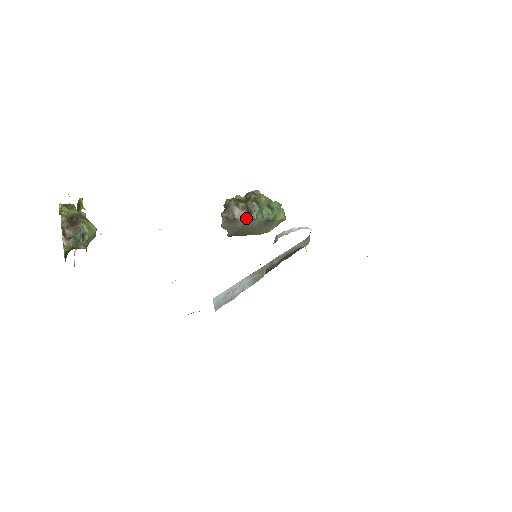
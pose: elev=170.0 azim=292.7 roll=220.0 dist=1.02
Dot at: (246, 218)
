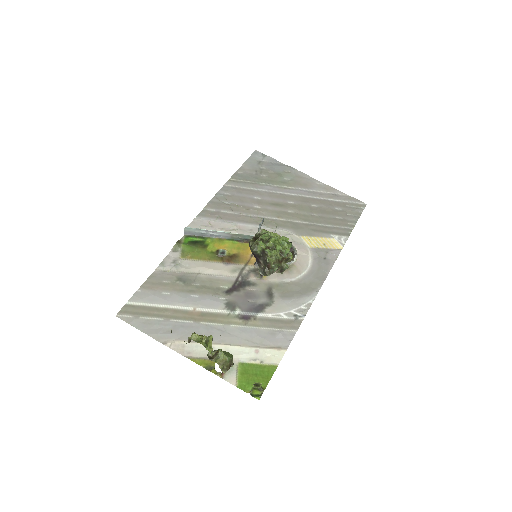
Dot at: (278, 272)
